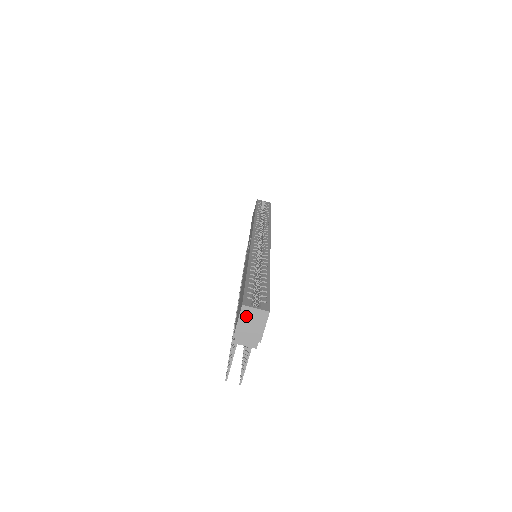
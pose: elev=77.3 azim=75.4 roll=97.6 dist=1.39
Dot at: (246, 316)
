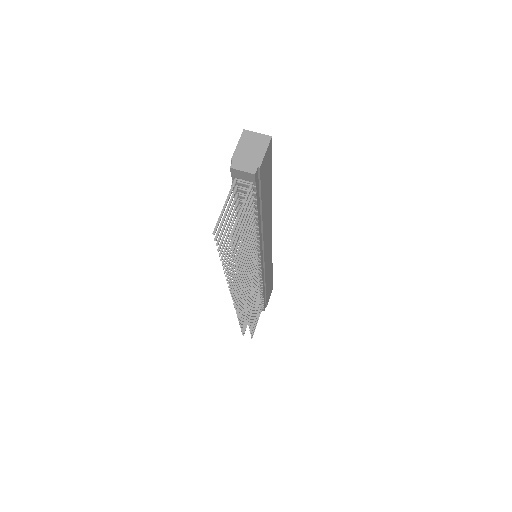
Dot at: (246, 140)
